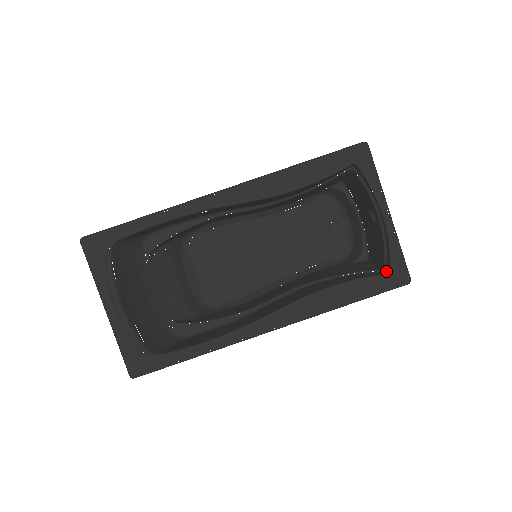
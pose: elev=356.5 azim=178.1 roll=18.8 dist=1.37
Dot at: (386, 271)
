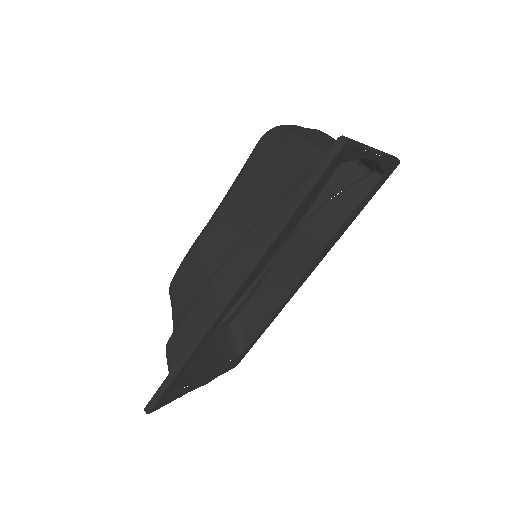
Dot at: (377, 173)
